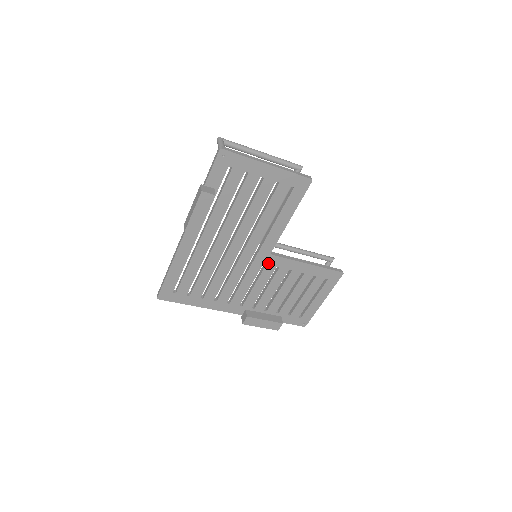
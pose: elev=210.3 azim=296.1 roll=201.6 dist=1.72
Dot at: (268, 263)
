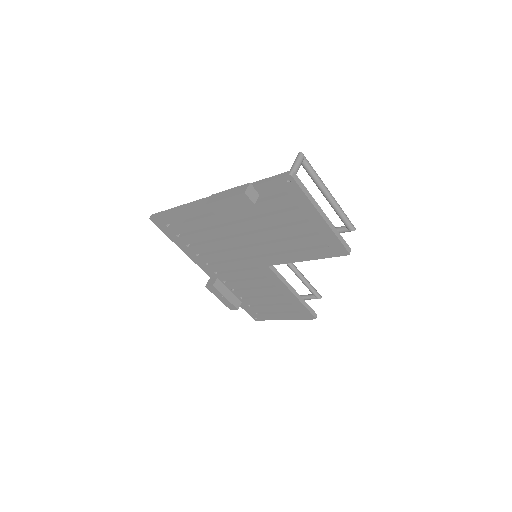
Dot at: (261, 269)
